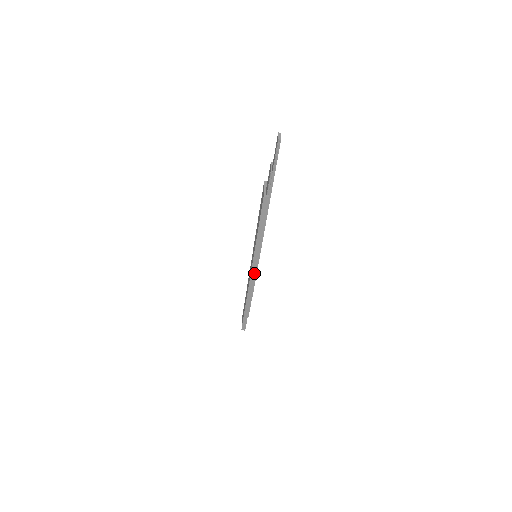
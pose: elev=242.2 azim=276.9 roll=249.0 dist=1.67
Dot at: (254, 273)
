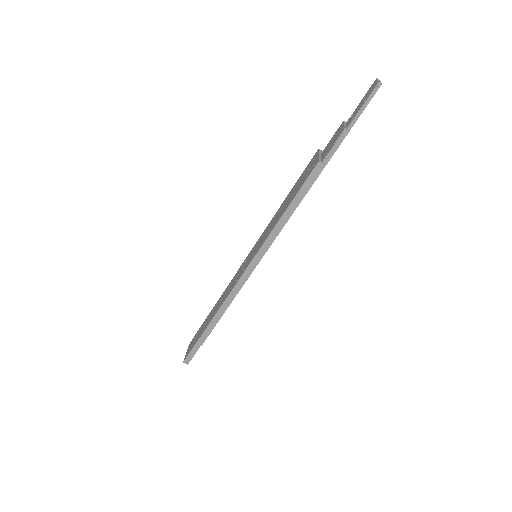
Dot at: (245, 278)
